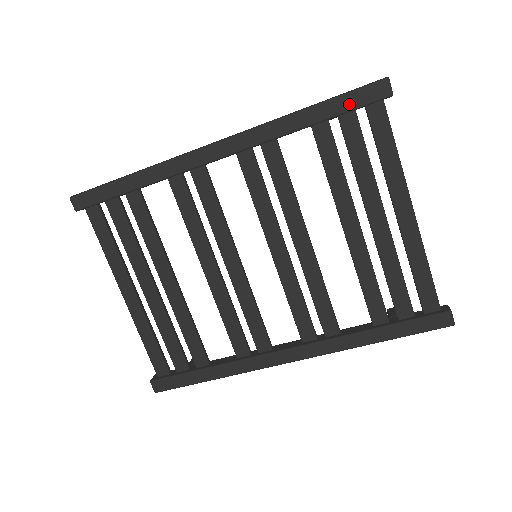
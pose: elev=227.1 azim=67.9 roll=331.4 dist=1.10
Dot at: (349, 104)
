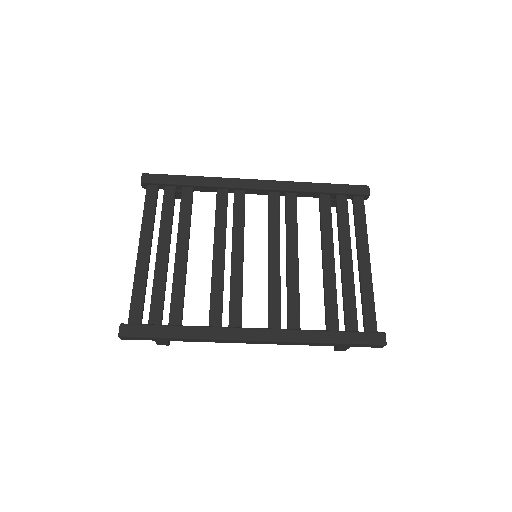
Dot at: (345, 190)
